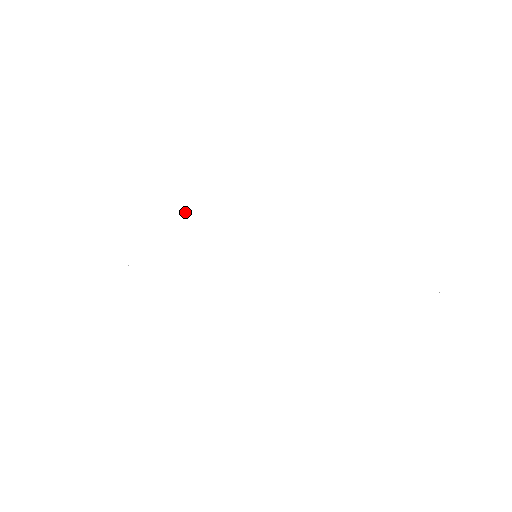
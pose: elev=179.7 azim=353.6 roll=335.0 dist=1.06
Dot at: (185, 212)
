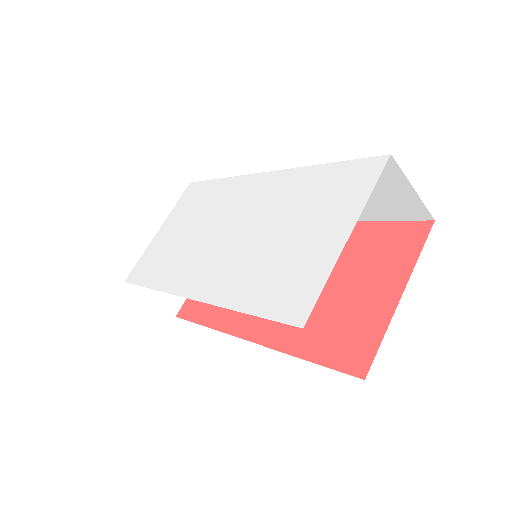
Dot at: (189, 236)
